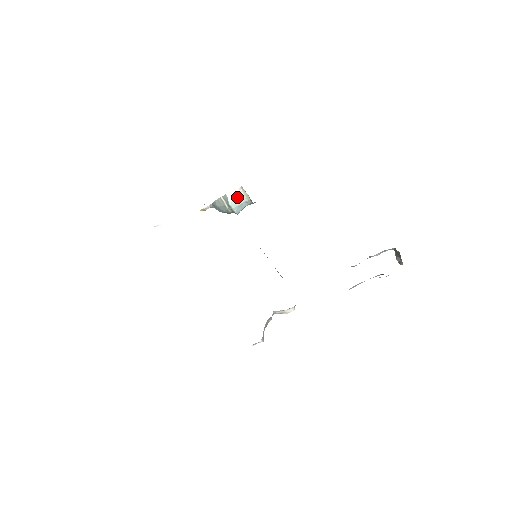
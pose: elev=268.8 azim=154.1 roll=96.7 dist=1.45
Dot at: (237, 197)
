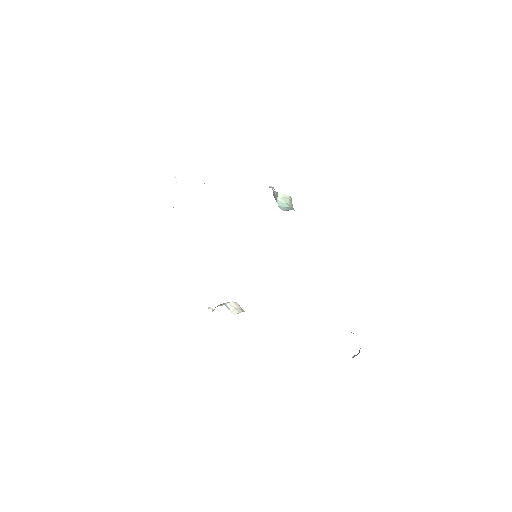
Dot at: (286, 201)
